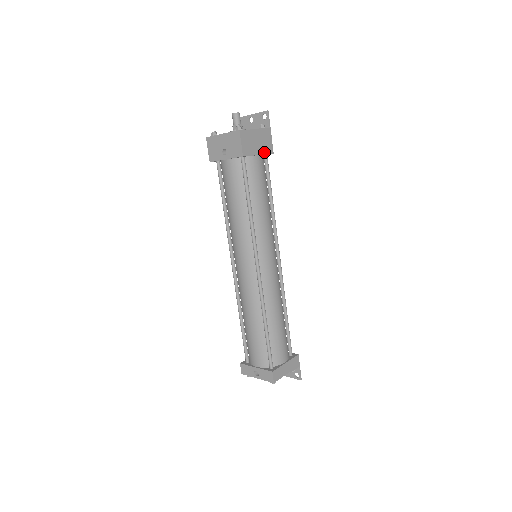
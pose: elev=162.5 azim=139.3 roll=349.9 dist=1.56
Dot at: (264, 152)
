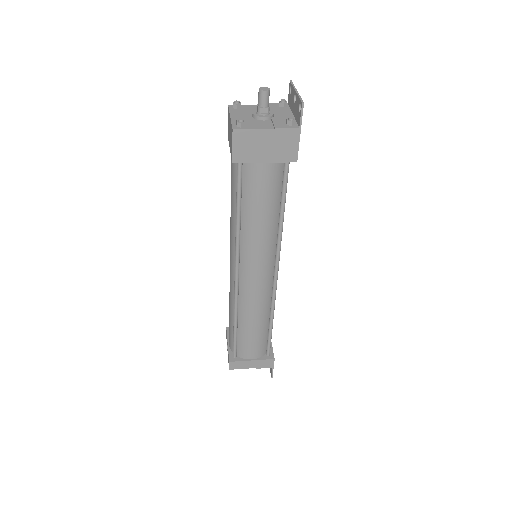
Dot at: (277, 159)
